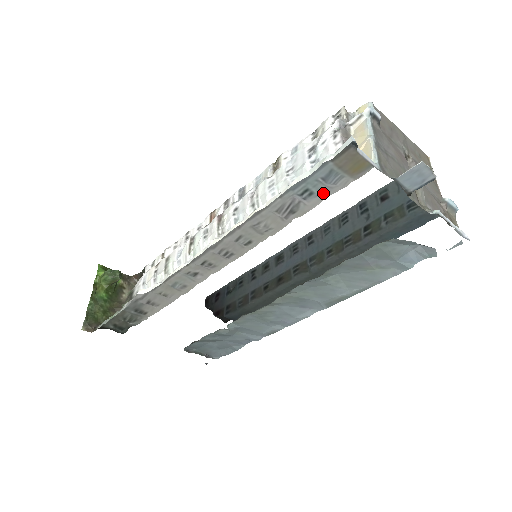
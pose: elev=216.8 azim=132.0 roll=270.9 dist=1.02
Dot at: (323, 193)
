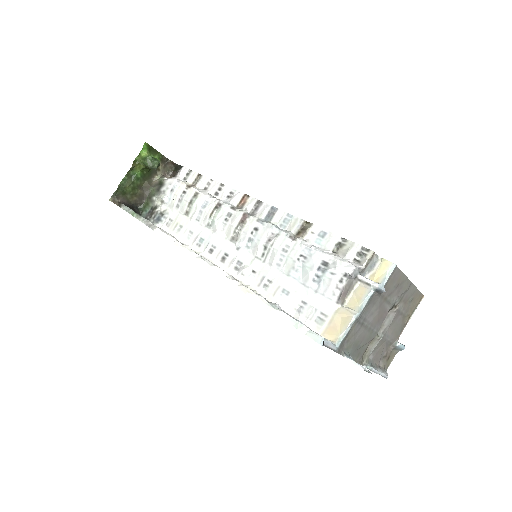
Dot at: occluded
